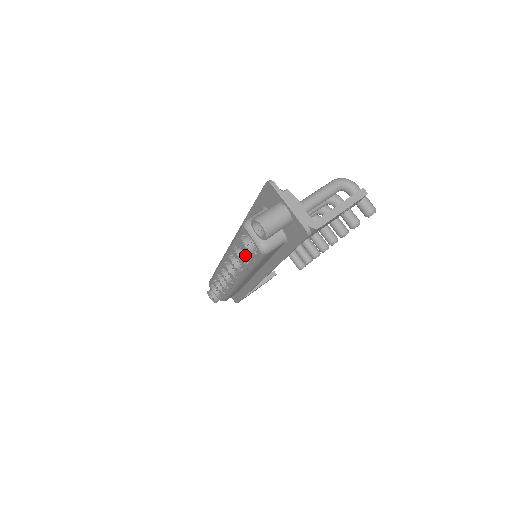
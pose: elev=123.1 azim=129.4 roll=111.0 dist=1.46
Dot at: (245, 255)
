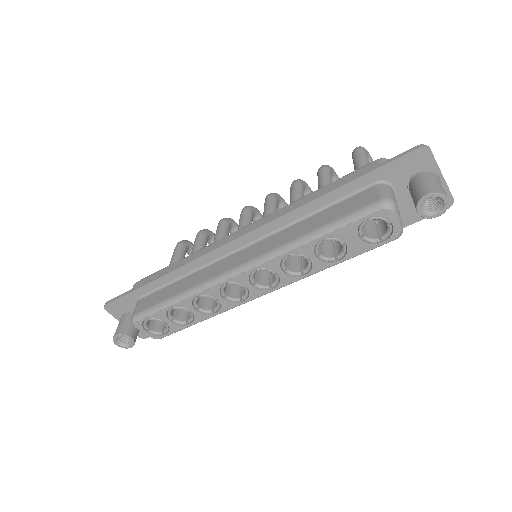
Dot at: (321, 251)
